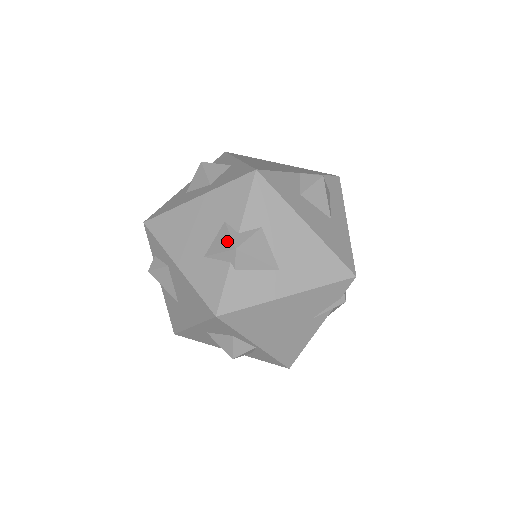
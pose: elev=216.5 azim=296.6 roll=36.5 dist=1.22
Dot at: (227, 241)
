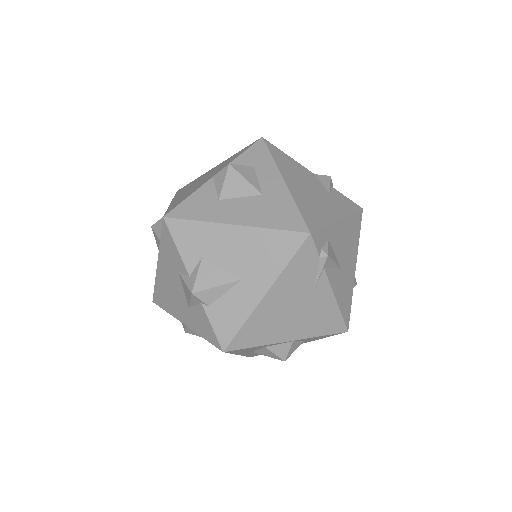
Dot at: (186, 289)
